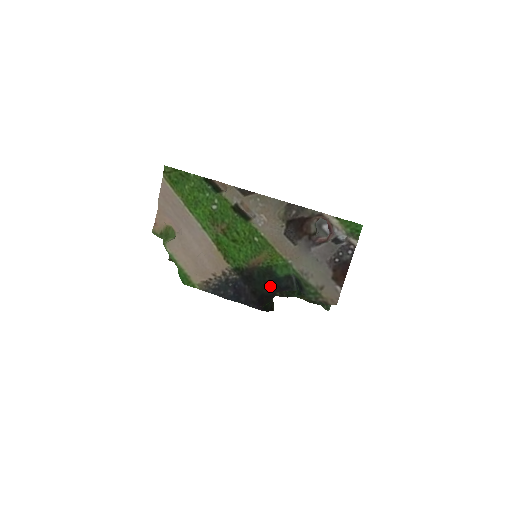
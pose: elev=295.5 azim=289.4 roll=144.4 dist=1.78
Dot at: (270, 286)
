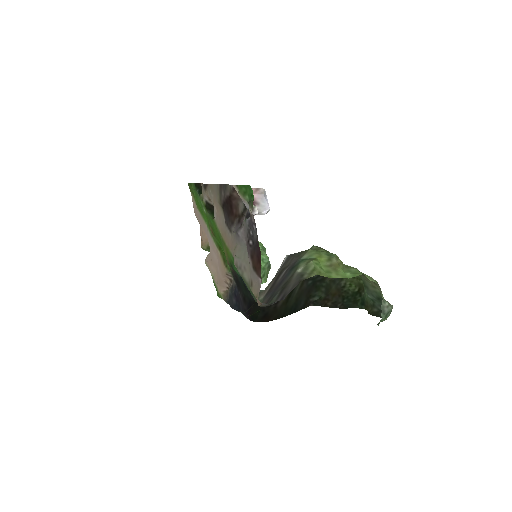
Dot at: occluded
